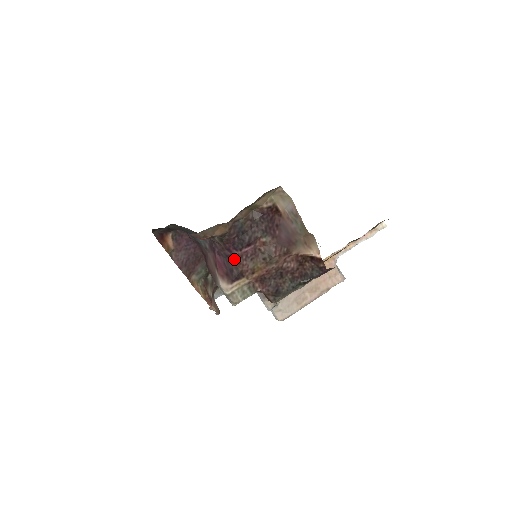
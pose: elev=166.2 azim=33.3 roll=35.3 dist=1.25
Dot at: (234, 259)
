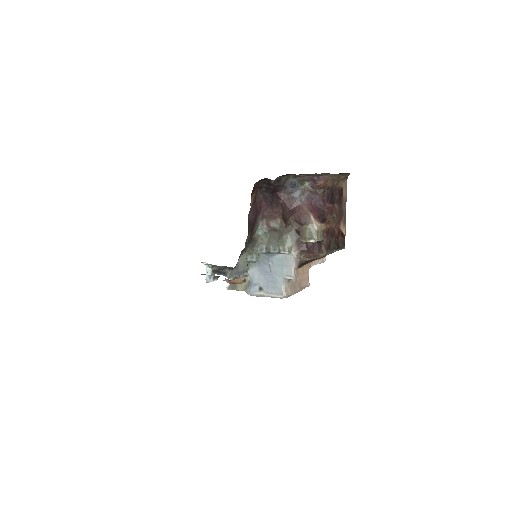
Dot at: (324, 209)
